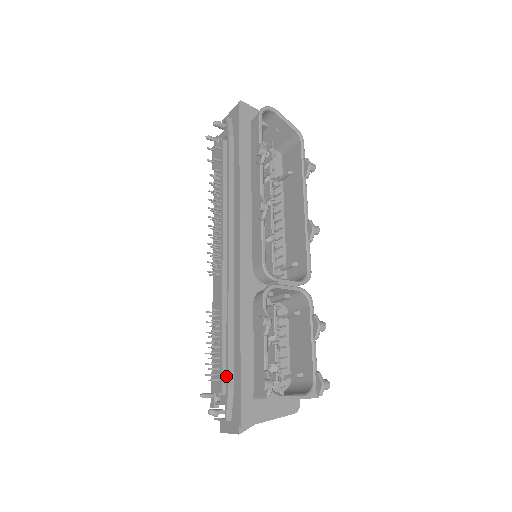
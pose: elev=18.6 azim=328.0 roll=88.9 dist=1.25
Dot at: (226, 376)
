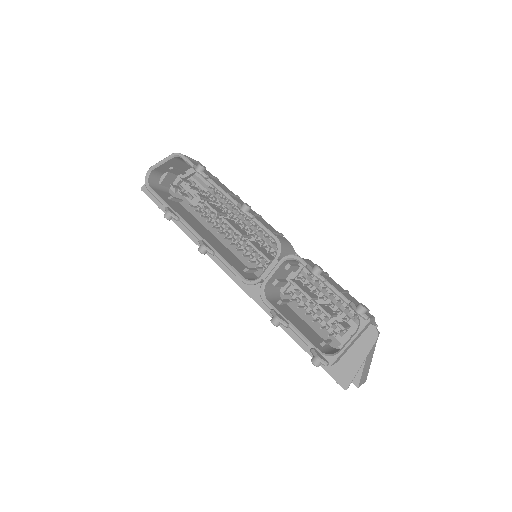
Dot at: occluded
